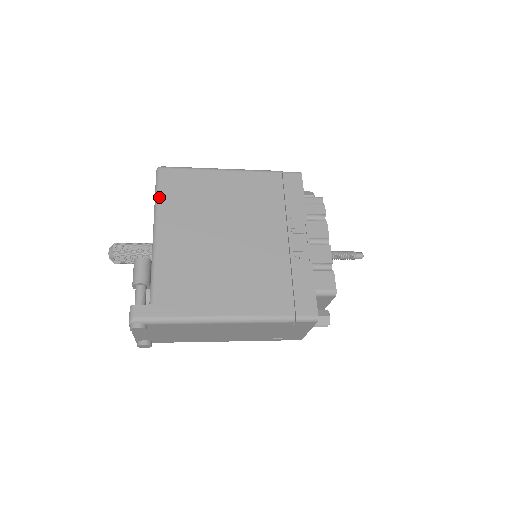
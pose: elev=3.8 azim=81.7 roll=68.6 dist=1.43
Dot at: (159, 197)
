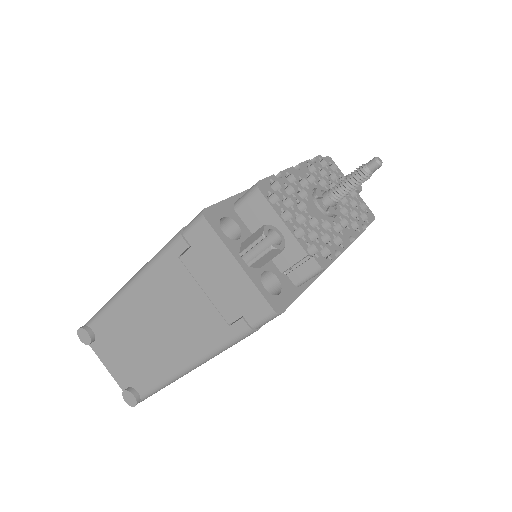
Dot at: occluded
